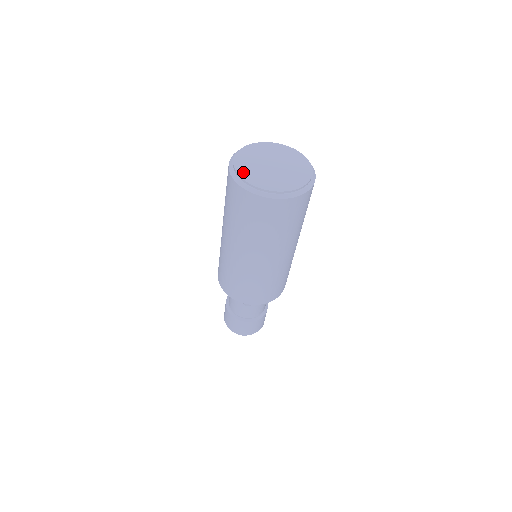
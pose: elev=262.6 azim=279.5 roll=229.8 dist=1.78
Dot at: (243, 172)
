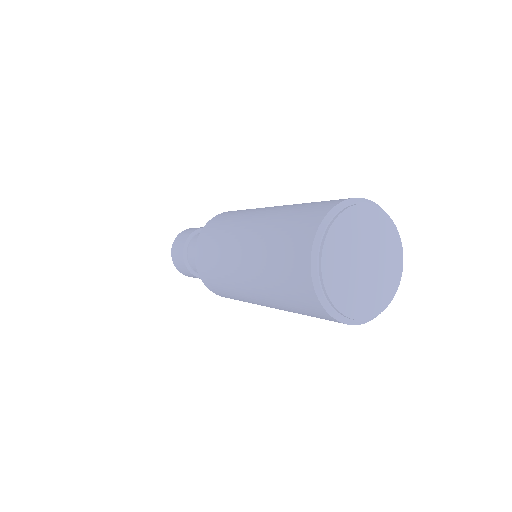
Dot at: (329, 268)
